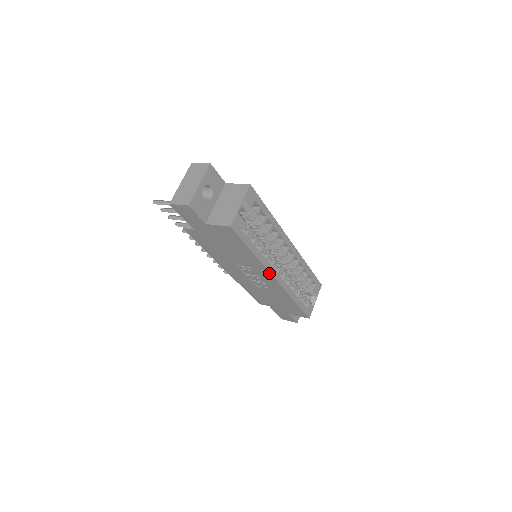
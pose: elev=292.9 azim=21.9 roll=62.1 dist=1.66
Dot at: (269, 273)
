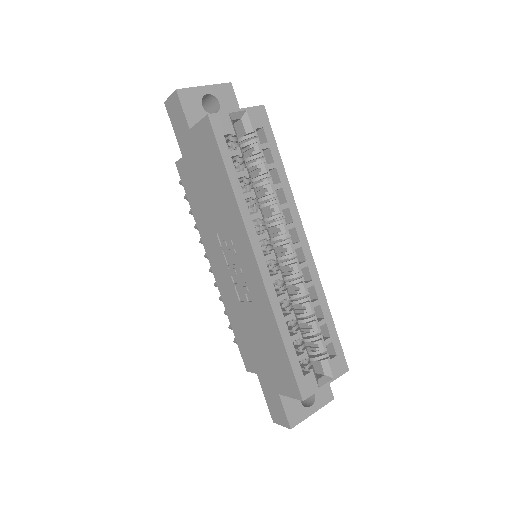
Dot at: (248, 242)
